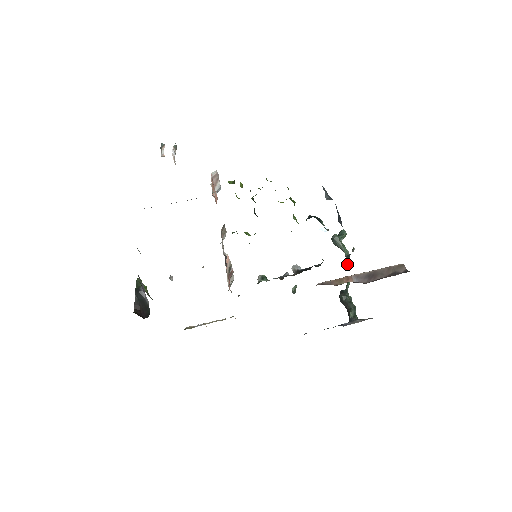
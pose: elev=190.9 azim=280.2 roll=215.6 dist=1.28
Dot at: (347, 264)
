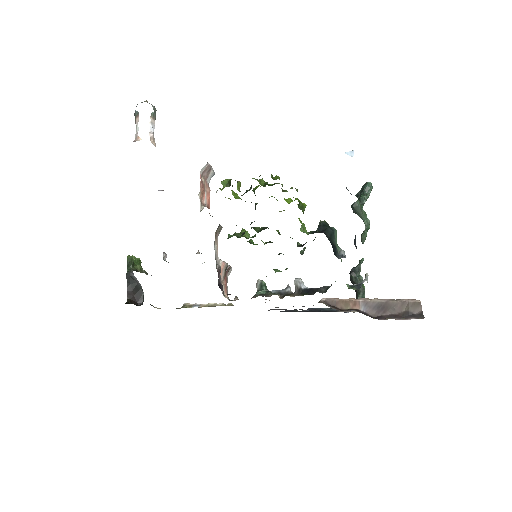
Dot at: (365, 236)
